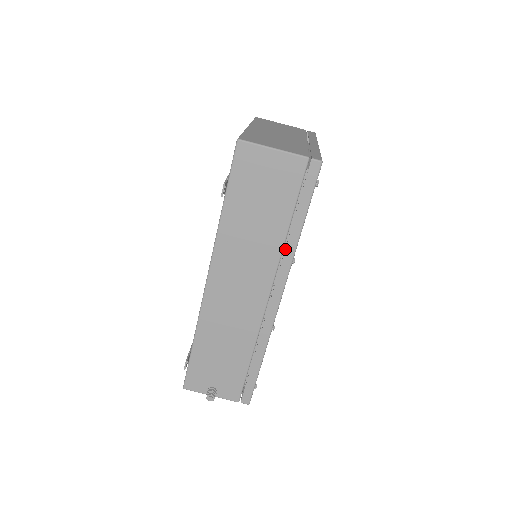
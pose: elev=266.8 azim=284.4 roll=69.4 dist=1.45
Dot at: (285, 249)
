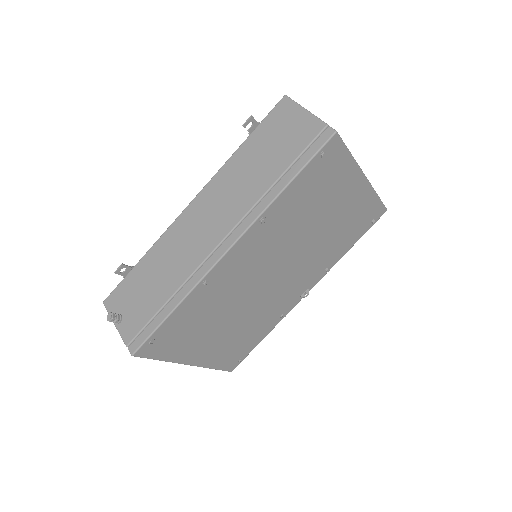
Dot at: (262, 200)
